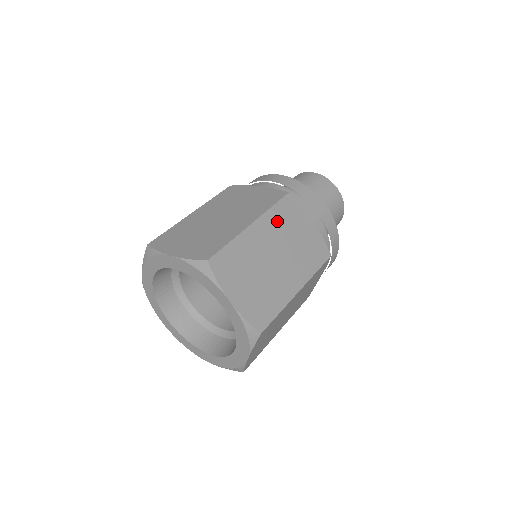
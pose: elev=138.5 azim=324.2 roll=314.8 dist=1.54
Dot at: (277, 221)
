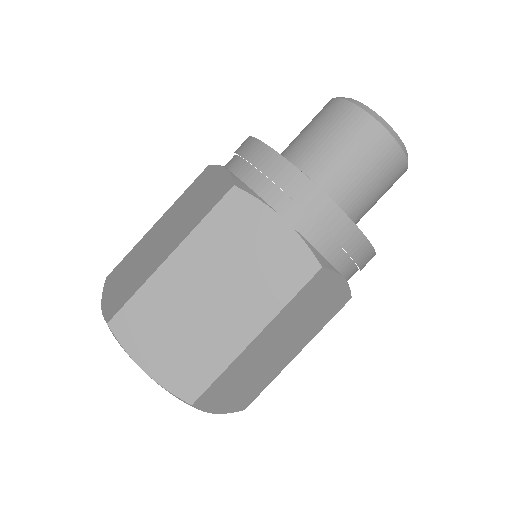
Dot at: (292, 311)
